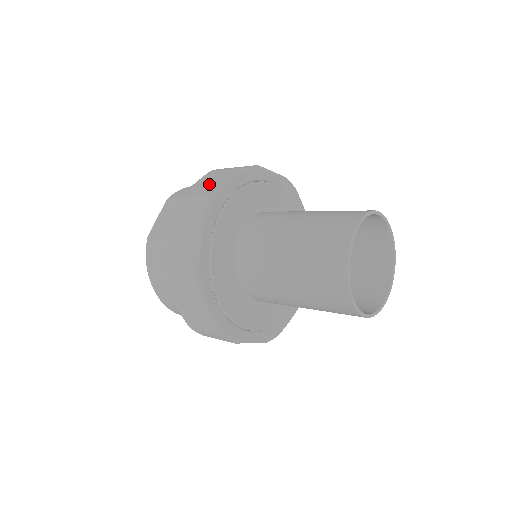
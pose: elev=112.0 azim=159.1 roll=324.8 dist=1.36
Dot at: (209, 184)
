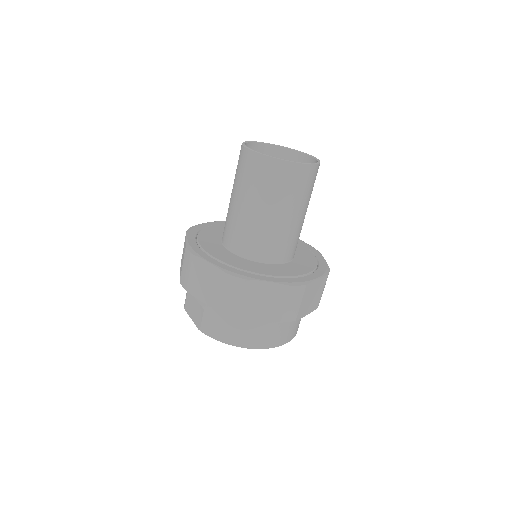
Dot at: occluded
